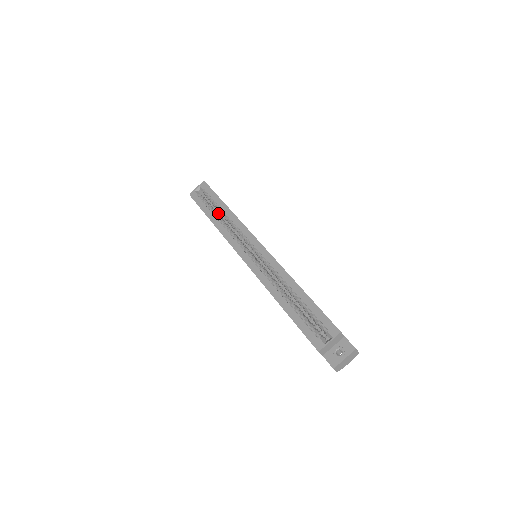
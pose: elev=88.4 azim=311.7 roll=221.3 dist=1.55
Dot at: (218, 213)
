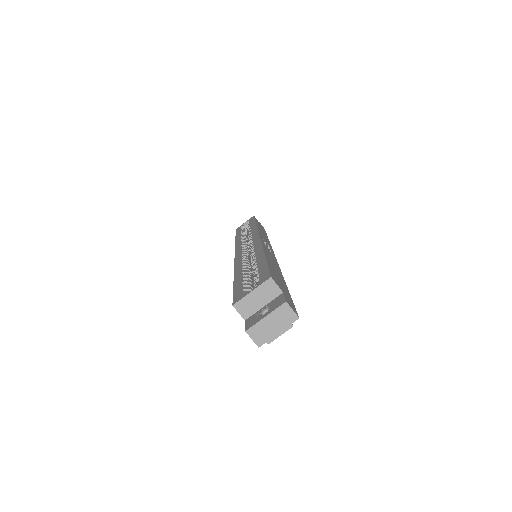
Dot at: occluded
